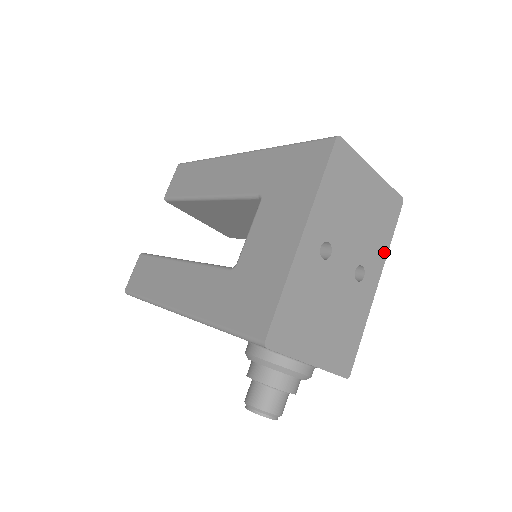
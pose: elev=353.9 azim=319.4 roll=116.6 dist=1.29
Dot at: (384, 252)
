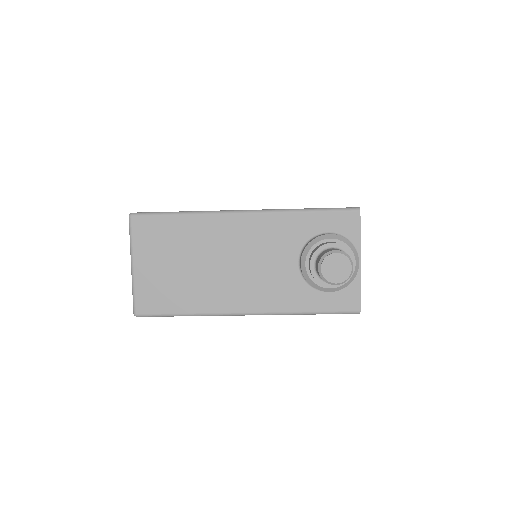
Dot at: occluded
